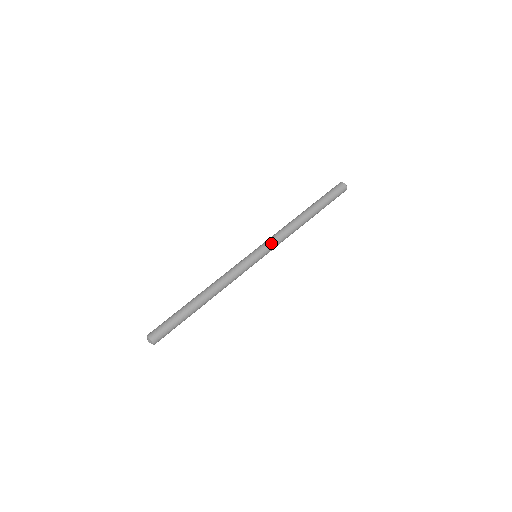
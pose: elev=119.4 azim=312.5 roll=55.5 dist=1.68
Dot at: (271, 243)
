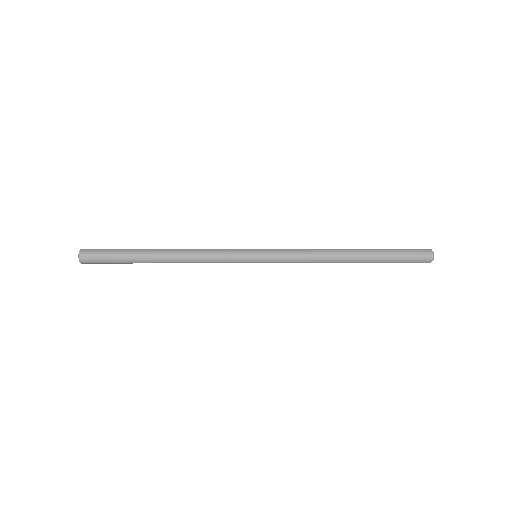
Dot at: (282, 249)
